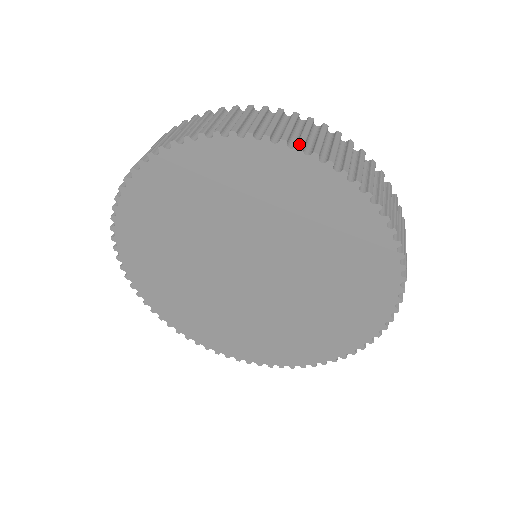
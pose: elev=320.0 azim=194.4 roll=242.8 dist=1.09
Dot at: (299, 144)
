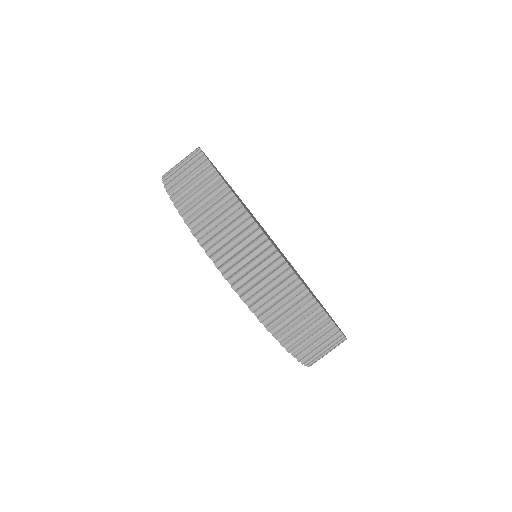
Dot at: (251, 309)
